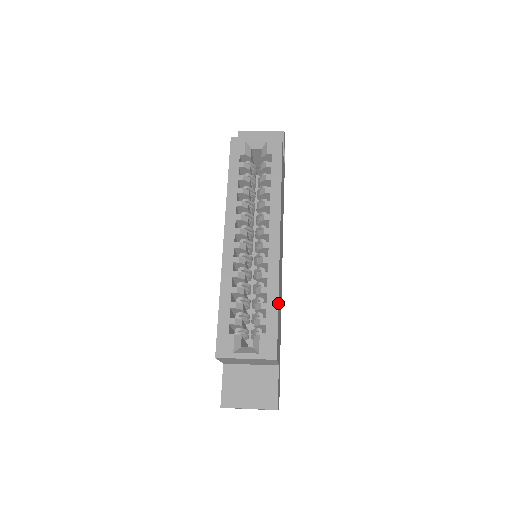
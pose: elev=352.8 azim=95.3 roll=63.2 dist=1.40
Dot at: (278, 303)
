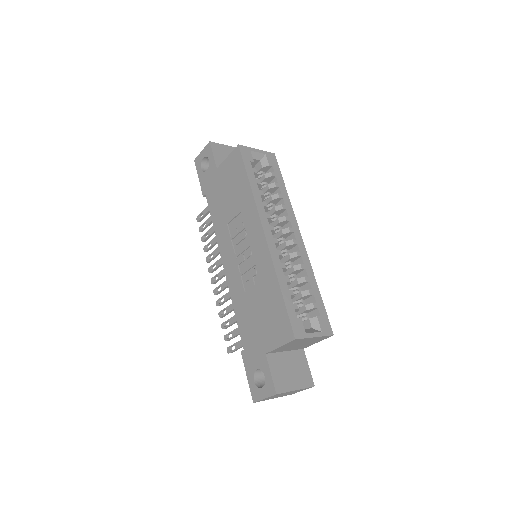
Dot at: (317, 290)
